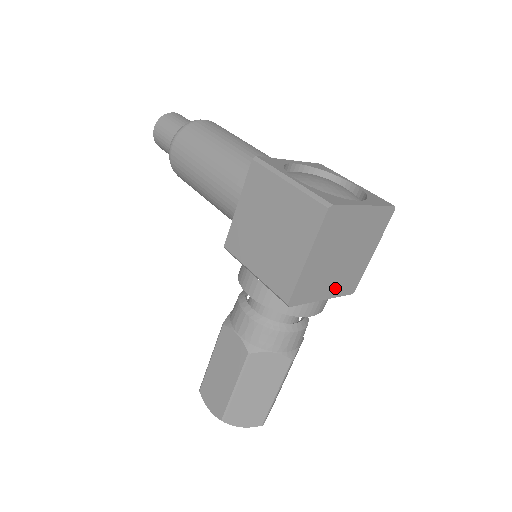
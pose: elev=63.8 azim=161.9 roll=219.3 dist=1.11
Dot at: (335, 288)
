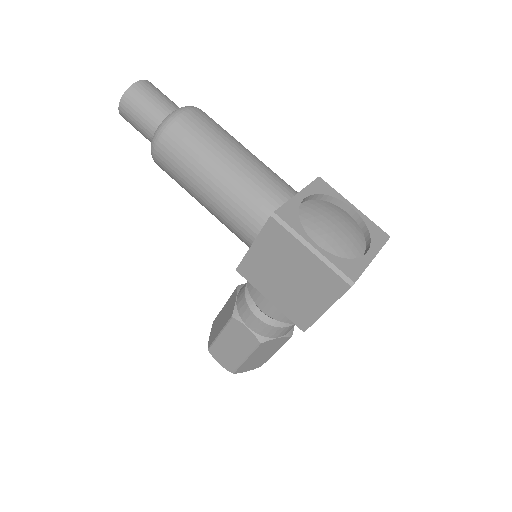
Dot at: occluded
